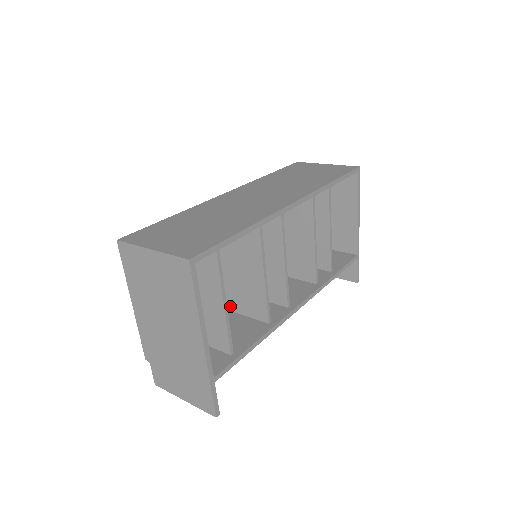
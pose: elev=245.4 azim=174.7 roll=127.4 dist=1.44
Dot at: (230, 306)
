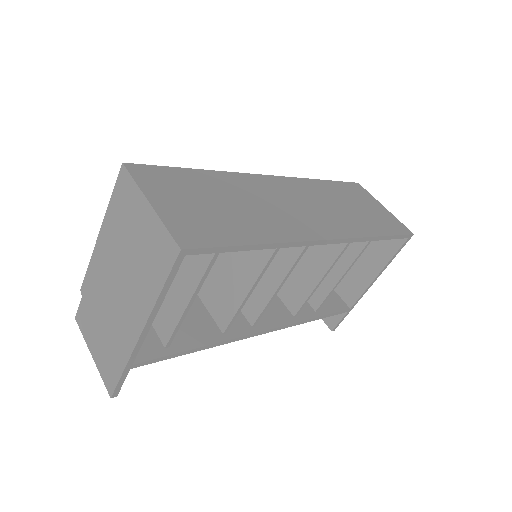
Dot at: occluded
